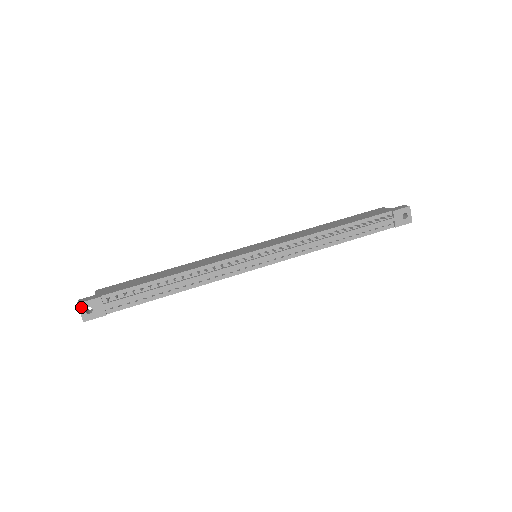
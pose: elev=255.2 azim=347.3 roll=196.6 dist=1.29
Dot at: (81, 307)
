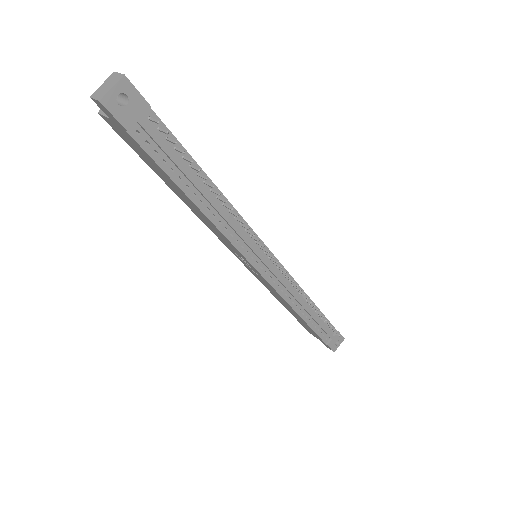
Dot at: (122, 84)
